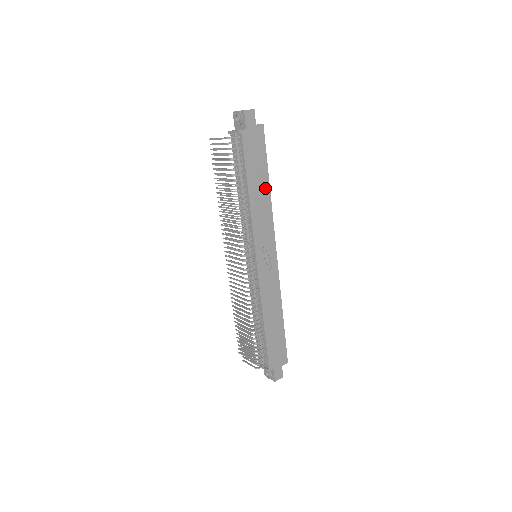
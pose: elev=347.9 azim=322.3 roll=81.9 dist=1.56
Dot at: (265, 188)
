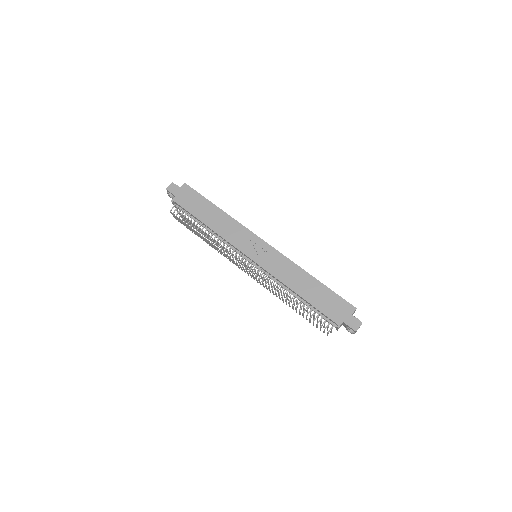
Dot at: (218, 213)
